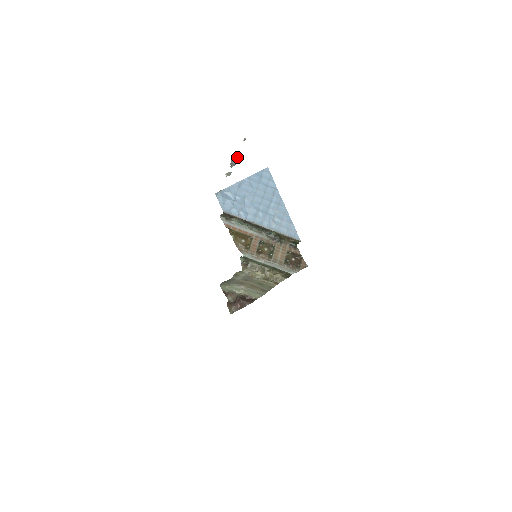
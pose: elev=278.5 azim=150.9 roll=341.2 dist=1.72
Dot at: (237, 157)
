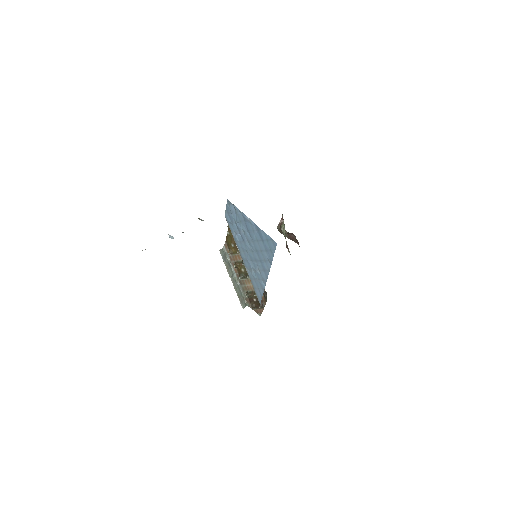
Dot at: (169, 236)
